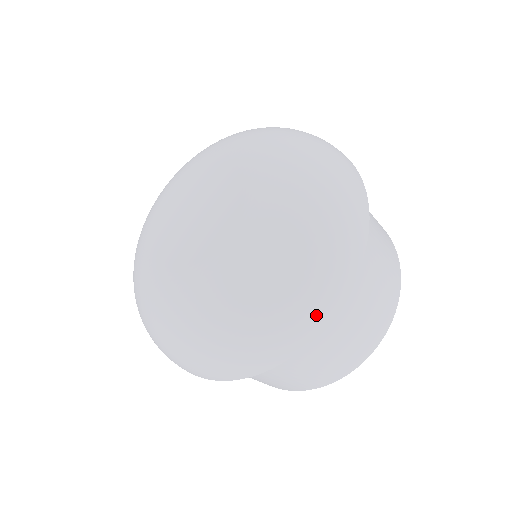
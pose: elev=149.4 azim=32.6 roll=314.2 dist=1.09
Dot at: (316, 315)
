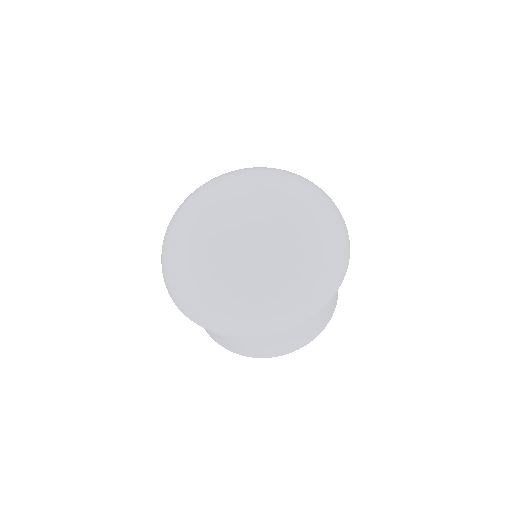
Dot at: (203, 321)
